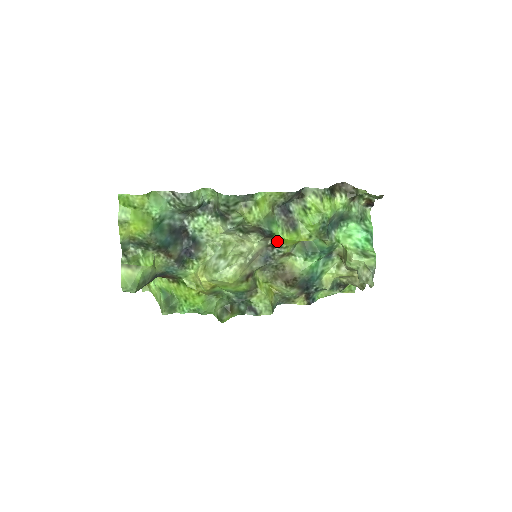
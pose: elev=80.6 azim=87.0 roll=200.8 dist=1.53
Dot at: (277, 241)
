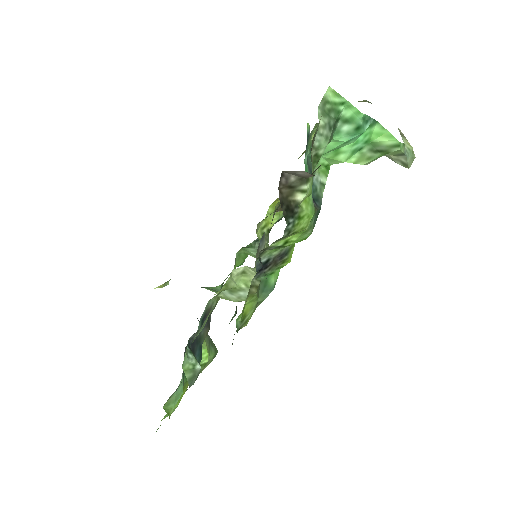
Dot at: occluded
